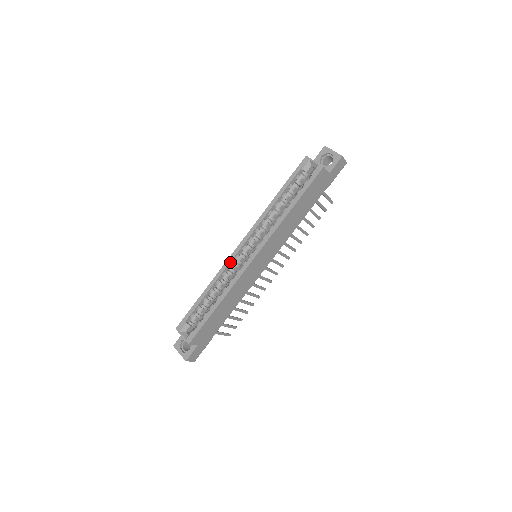
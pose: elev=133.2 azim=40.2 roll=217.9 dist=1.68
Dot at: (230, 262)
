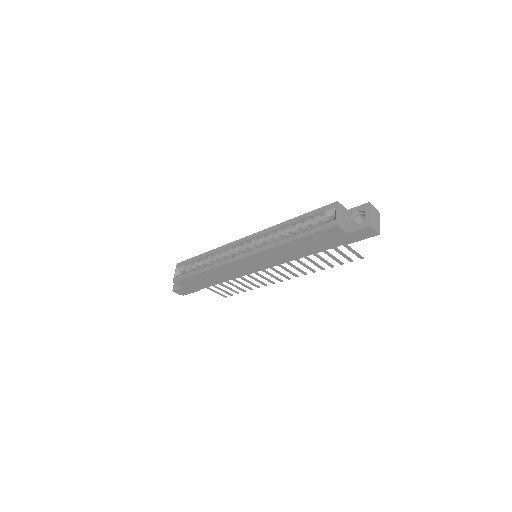
Dot at: (231, 246)
